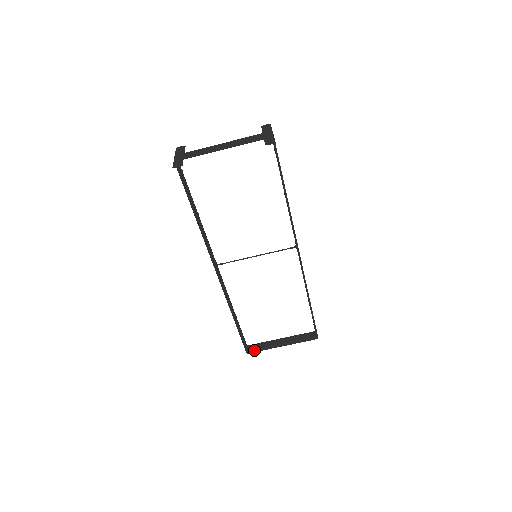
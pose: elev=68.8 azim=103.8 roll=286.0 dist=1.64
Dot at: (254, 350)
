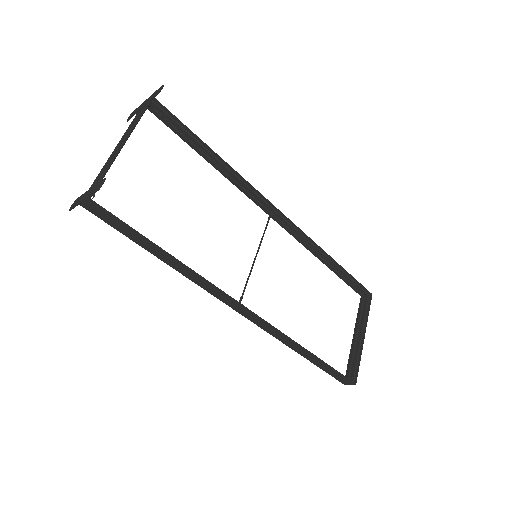
Dot at: (355, 373)
